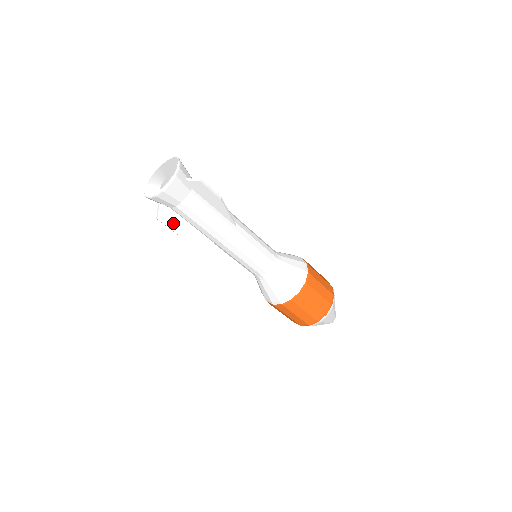
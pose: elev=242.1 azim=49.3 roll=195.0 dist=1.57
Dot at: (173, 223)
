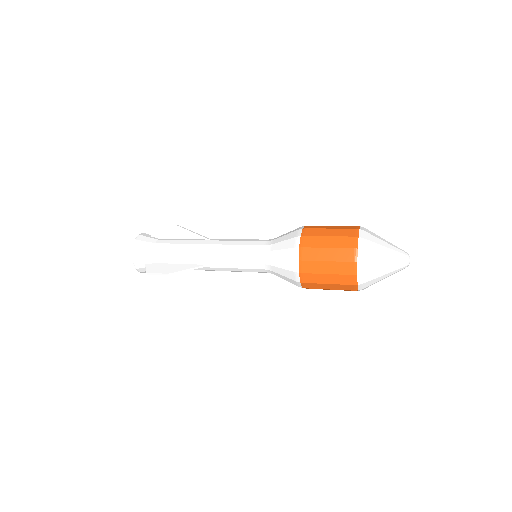
Dot at: (161, 270)
